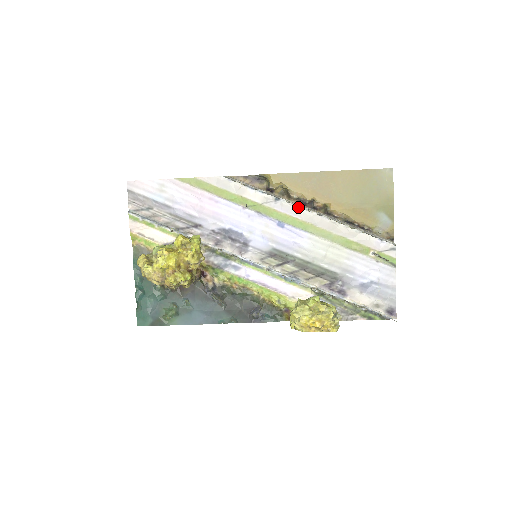
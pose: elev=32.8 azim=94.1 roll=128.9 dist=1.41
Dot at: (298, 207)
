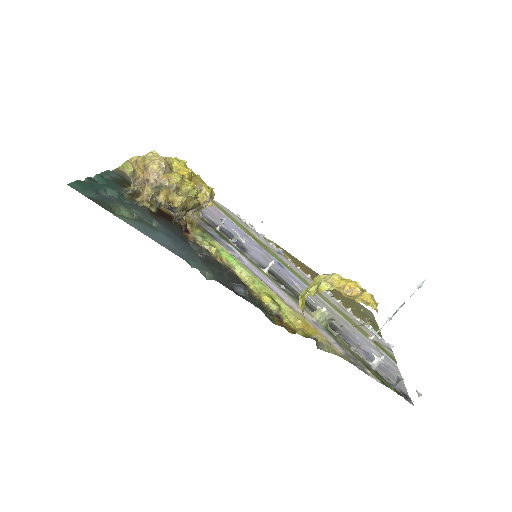
Dot at: (298, 269)
